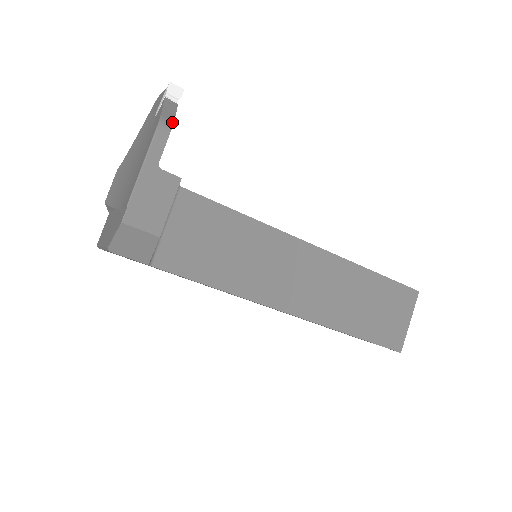
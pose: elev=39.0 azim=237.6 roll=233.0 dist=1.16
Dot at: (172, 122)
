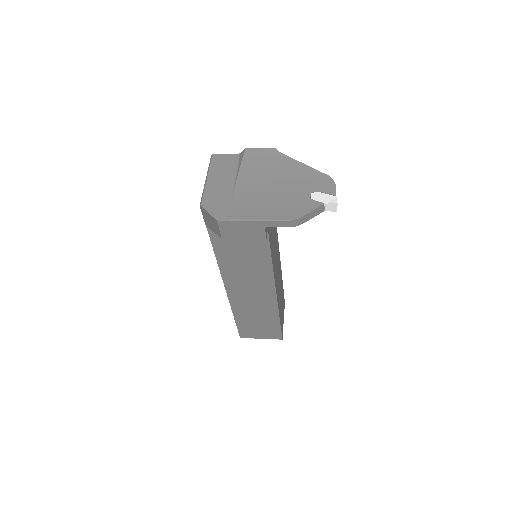
Dot at: (302, 223)
